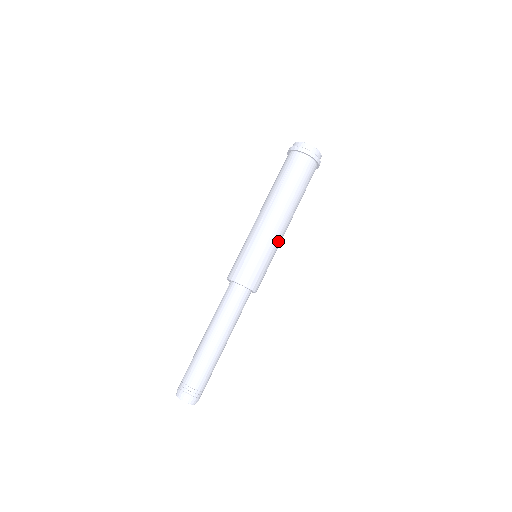
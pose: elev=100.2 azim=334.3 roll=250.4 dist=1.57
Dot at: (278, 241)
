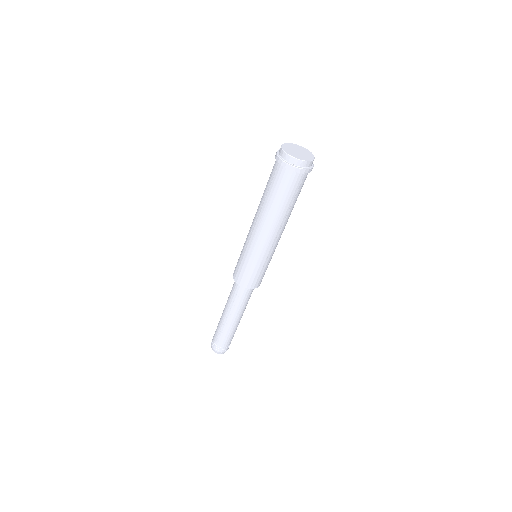
Dot at: (269, 250)
